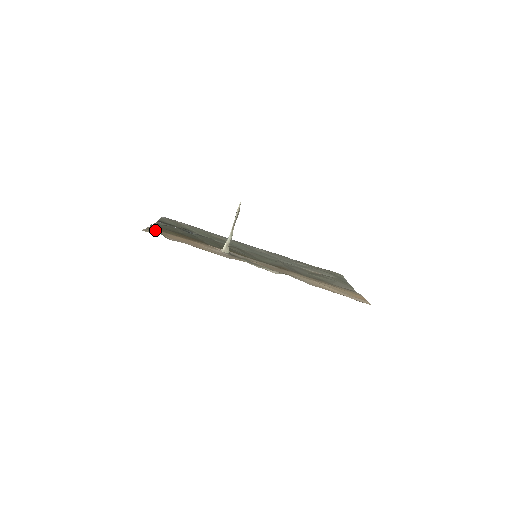
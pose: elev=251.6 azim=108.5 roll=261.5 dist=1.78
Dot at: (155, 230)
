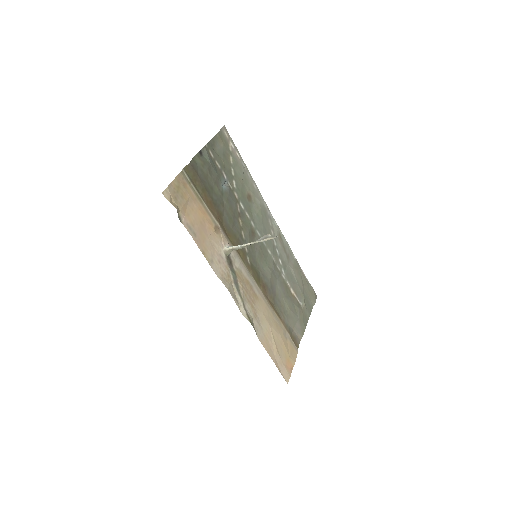
Dot at: (182, 185)
